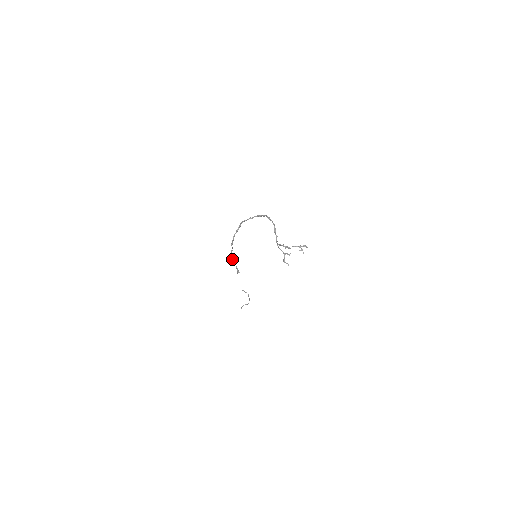
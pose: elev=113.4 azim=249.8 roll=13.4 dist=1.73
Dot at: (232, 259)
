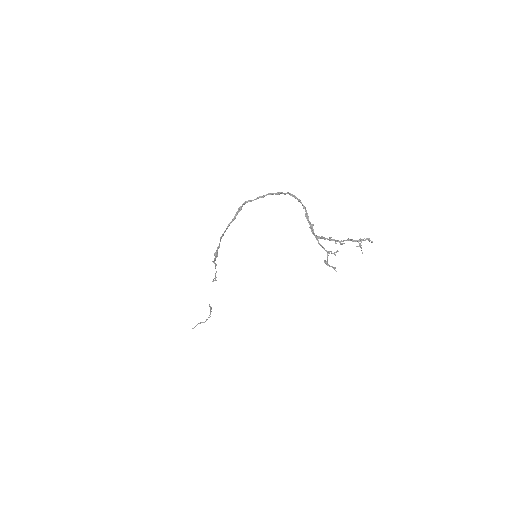
Dot at: (213, 261)
